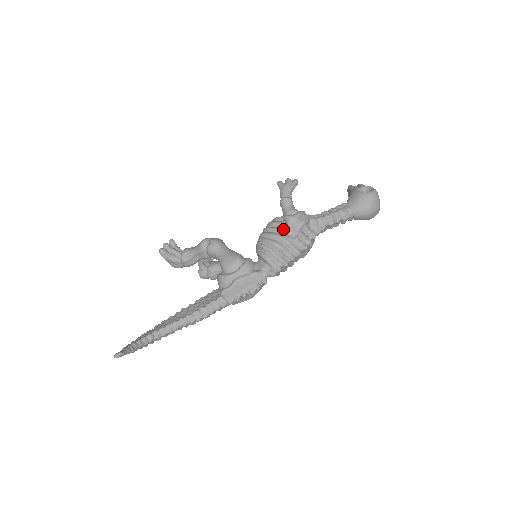
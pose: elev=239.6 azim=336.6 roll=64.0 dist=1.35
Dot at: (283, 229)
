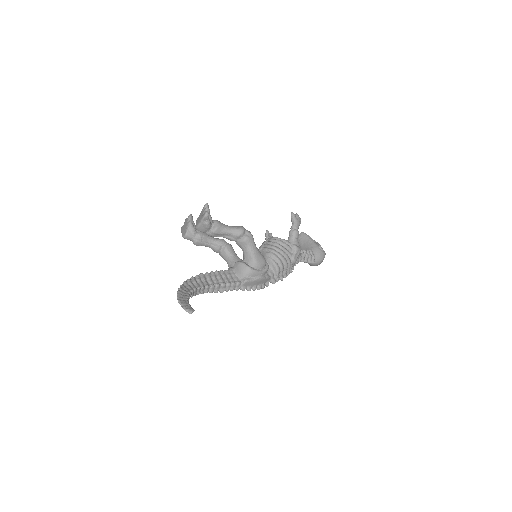
Dot at: (291, 254)
